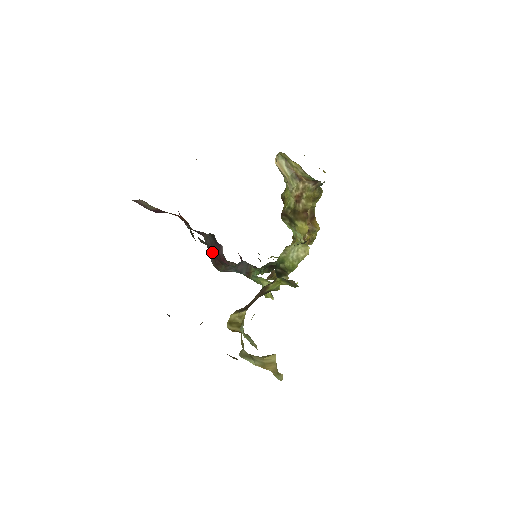
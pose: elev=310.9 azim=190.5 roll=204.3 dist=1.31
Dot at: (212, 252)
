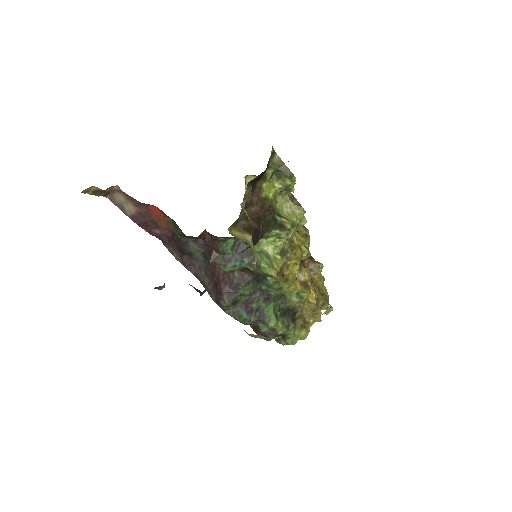
Dot at: (204, 248)
